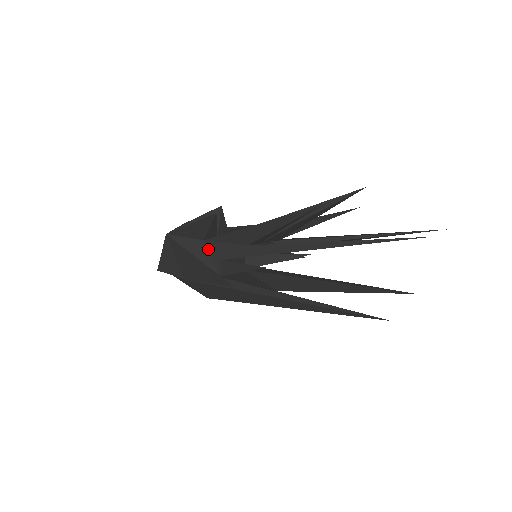
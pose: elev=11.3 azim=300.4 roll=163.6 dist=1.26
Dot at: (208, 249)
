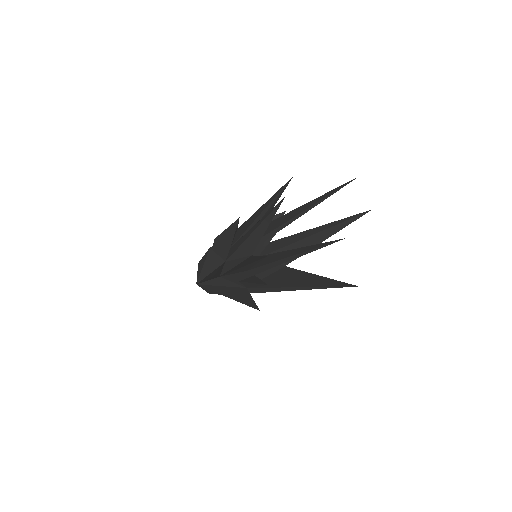
Dot at: (227, 279)
